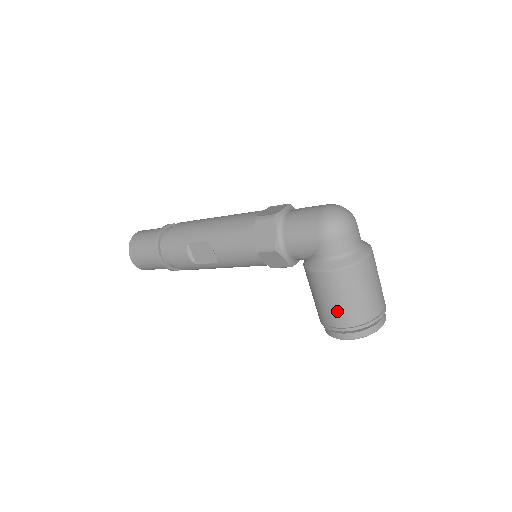
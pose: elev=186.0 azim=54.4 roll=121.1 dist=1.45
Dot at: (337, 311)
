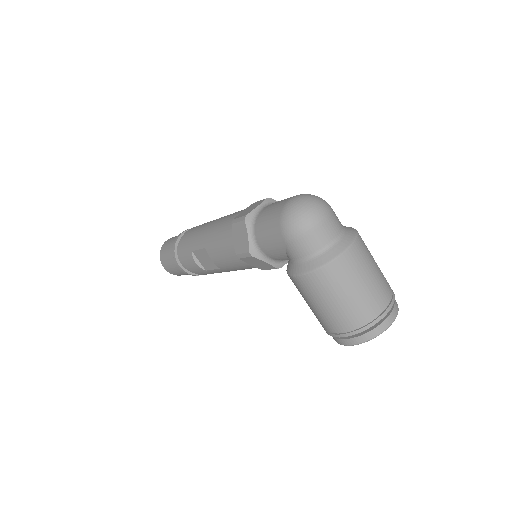
Dot at: (325, 316)
